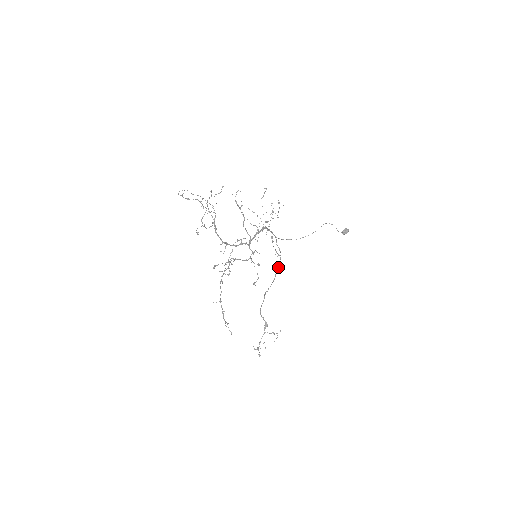
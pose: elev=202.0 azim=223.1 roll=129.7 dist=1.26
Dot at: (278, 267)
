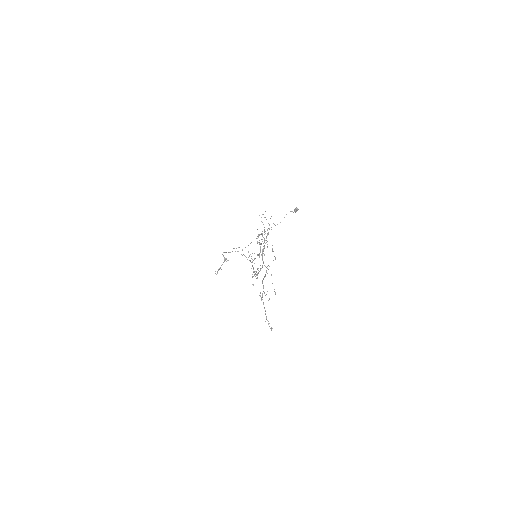
Dot at: occluded
